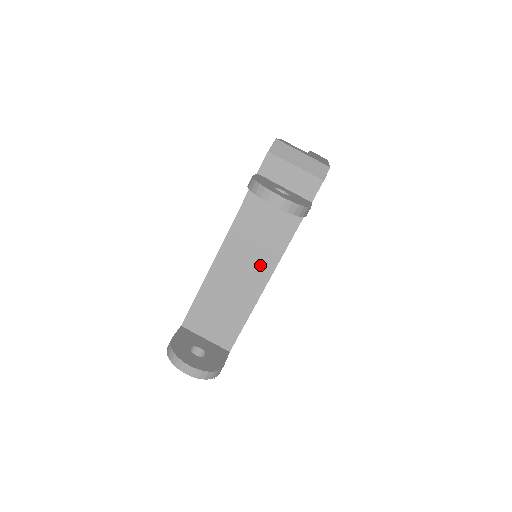
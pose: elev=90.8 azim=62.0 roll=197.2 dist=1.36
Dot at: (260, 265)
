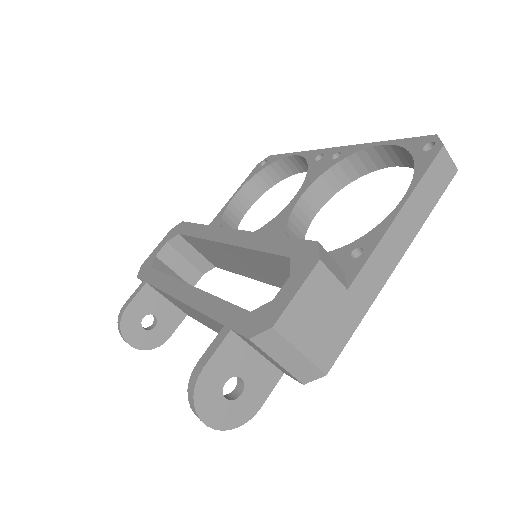
Dot at: occluded
